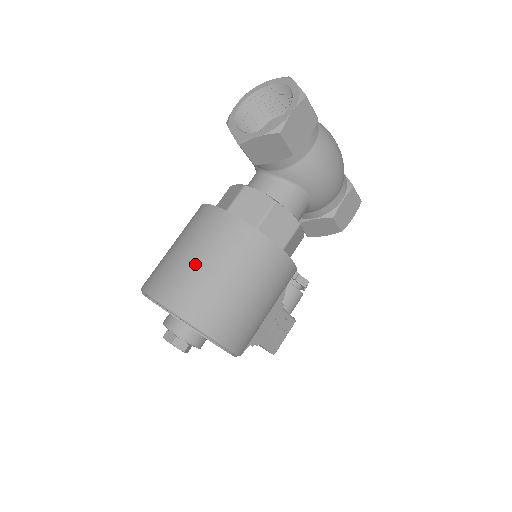
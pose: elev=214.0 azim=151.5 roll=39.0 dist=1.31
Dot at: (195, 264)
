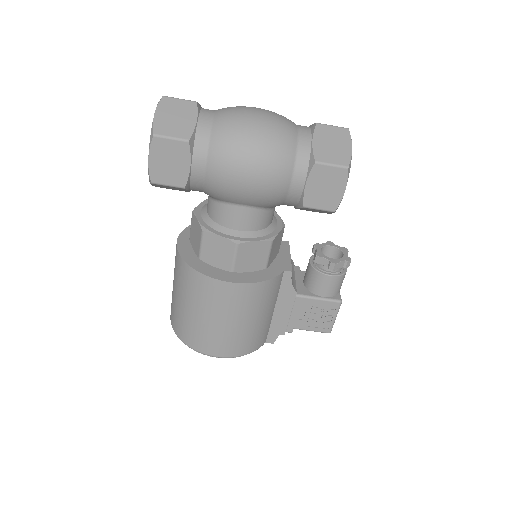
Dot at: (173, 293)
